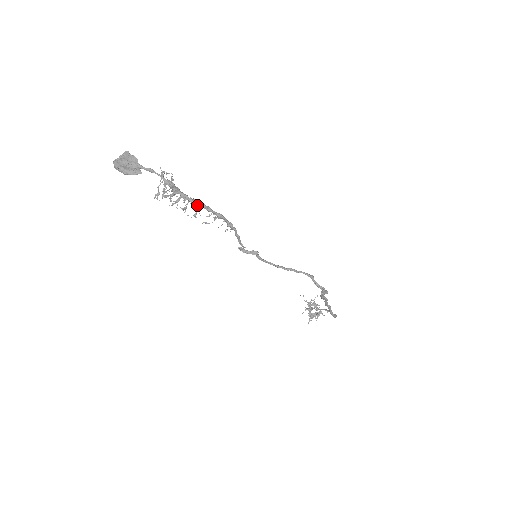
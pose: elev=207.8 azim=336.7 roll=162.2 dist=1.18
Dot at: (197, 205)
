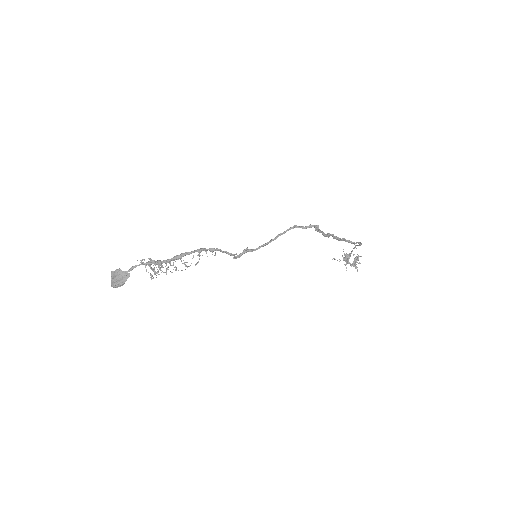
Dot at: (179, 258)
